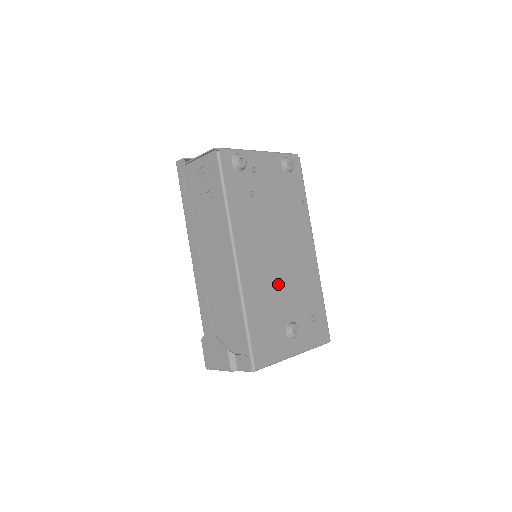
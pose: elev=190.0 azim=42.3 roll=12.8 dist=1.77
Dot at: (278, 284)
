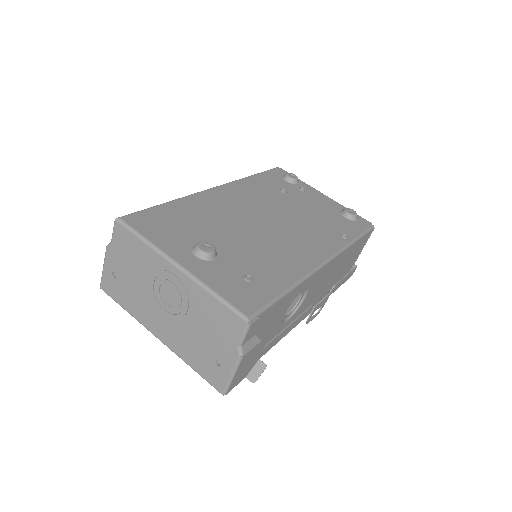
Dot at: (237, 226)
